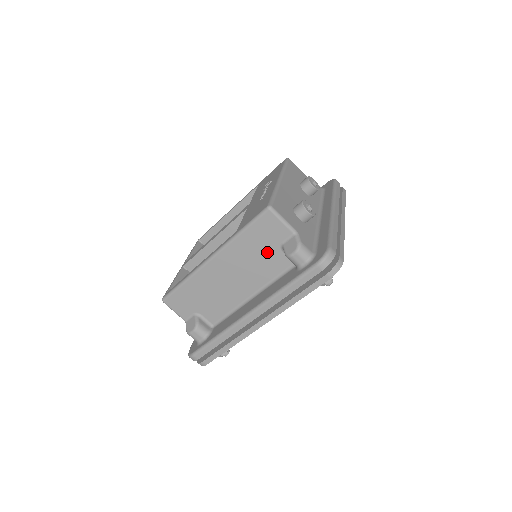
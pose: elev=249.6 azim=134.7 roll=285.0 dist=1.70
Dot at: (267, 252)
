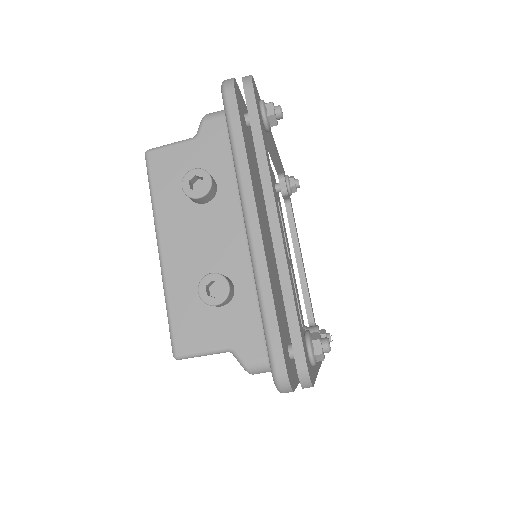
Dot at: occluded
